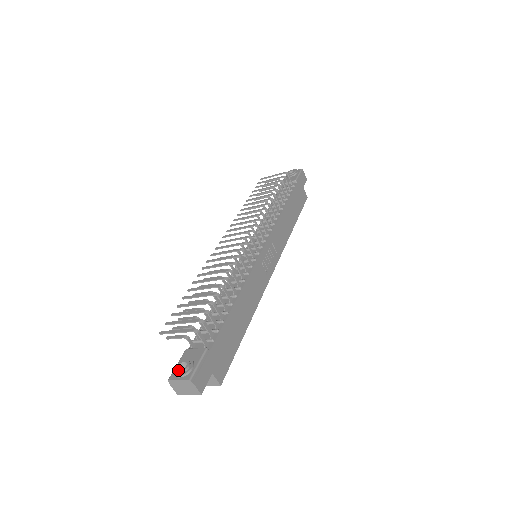
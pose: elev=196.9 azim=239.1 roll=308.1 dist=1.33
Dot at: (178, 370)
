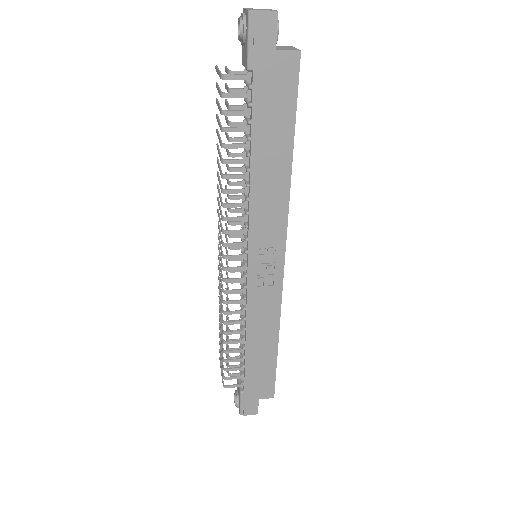
Dot at: (234, 402)
